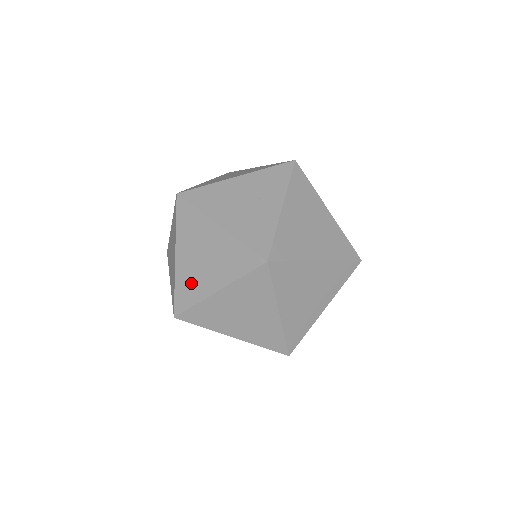
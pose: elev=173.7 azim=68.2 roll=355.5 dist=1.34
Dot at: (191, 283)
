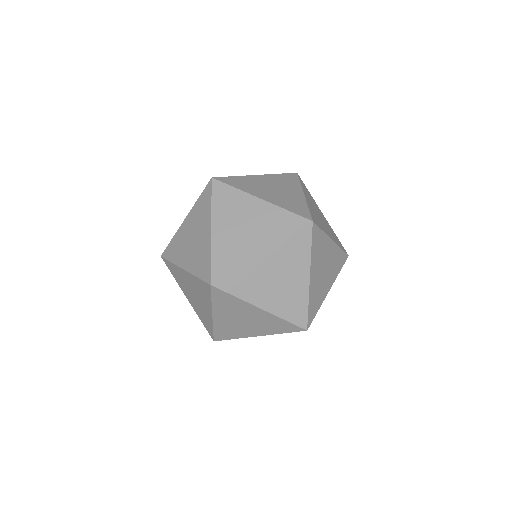
Dot at: (231, 330)
